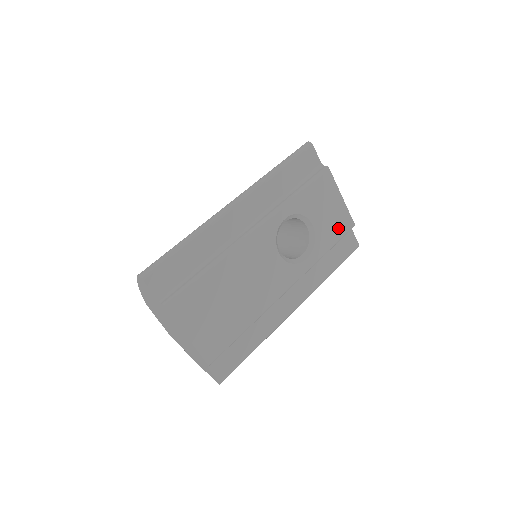
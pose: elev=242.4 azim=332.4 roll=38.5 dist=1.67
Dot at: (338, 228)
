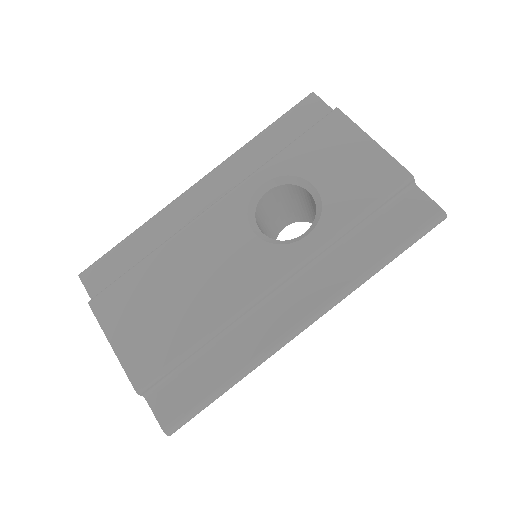
Dot at: (371, 184)
